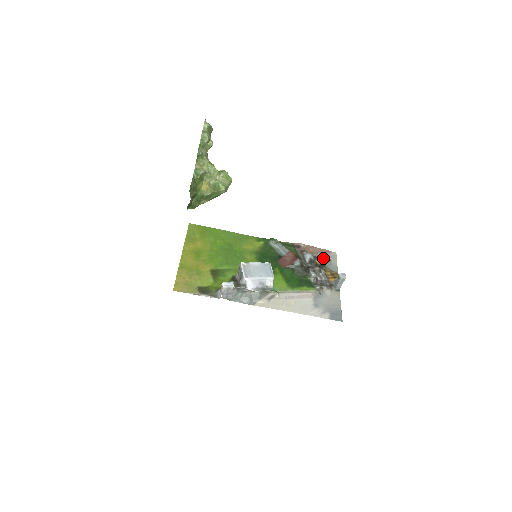
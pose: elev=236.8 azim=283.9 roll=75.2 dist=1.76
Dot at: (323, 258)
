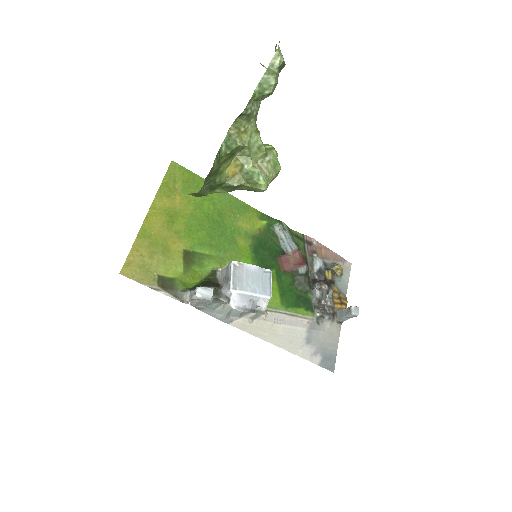
Dot at: (335, 270)
